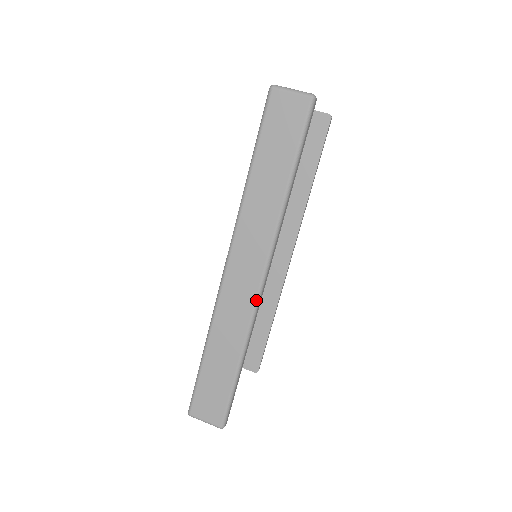
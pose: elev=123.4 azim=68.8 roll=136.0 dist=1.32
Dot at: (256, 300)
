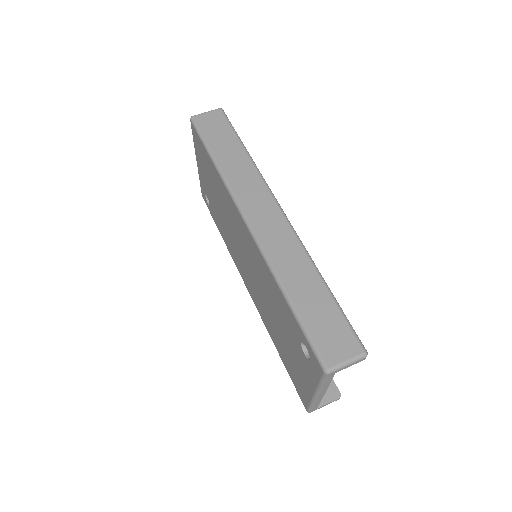
Dot at: (290, 225)
